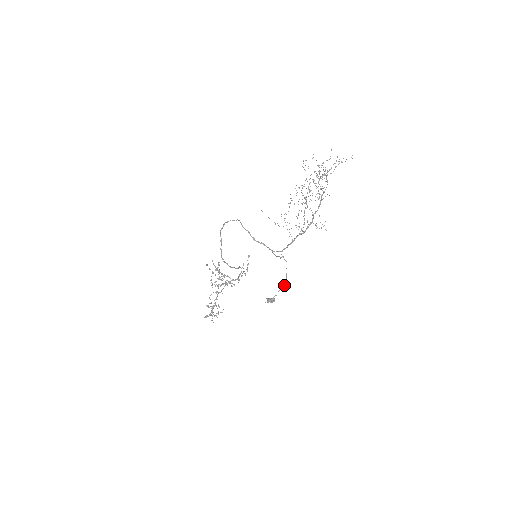
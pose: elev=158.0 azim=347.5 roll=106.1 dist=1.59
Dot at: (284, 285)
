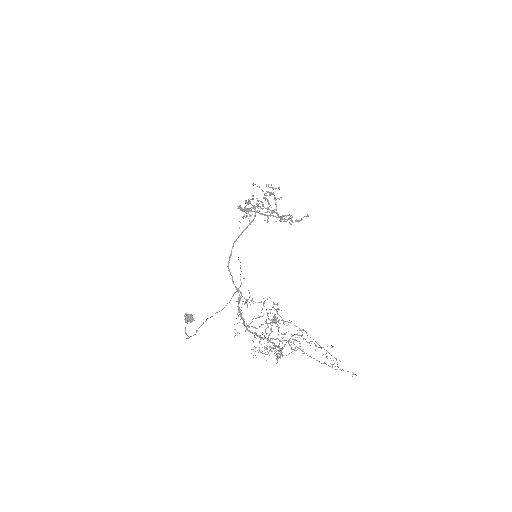
Dot at: (187, 335)
